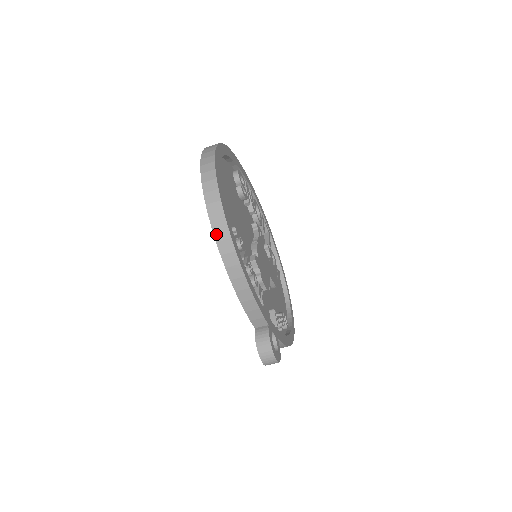
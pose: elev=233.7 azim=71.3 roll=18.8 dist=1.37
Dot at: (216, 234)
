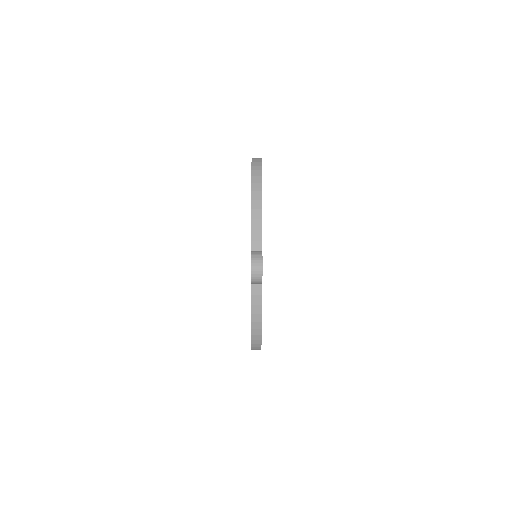
Dot at: (253, 173)
